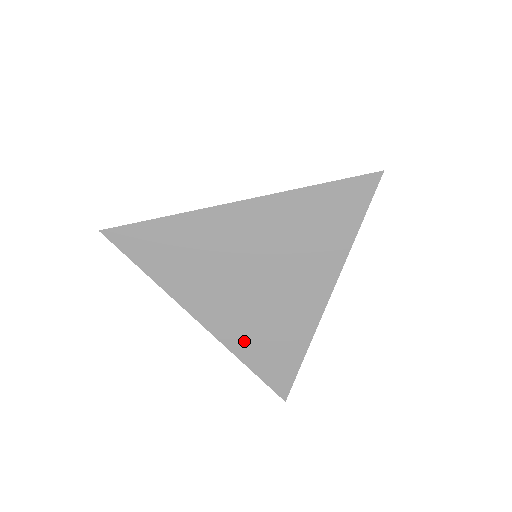
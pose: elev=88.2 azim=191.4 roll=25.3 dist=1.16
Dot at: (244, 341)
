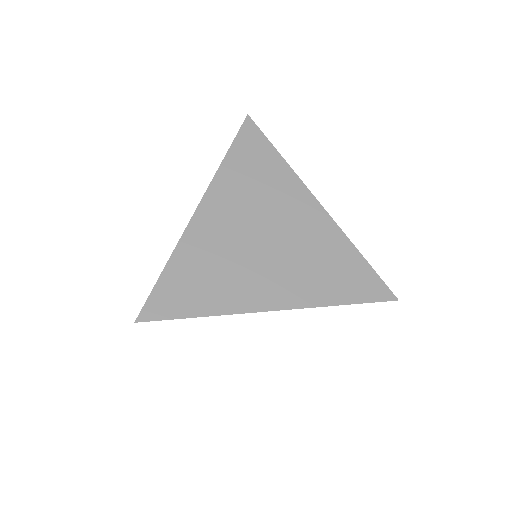
Dot at: (316, 289)
